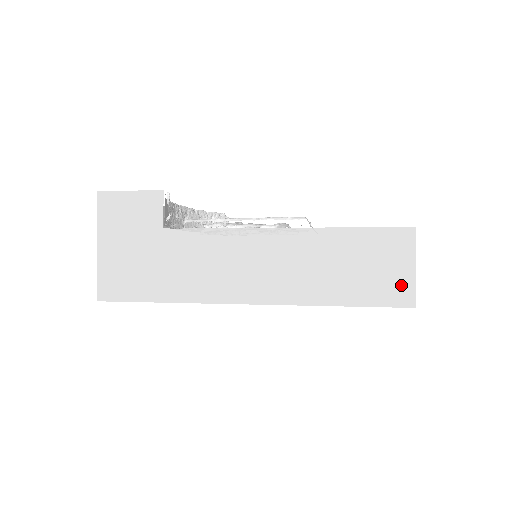
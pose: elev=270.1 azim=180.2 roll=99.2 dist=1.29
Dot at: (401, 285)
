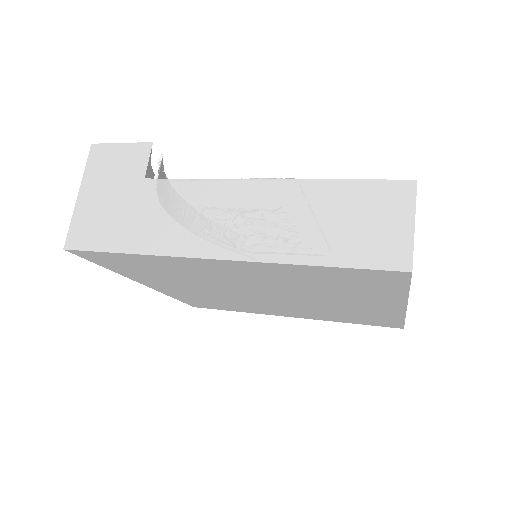
Dot at: (395, 244)
